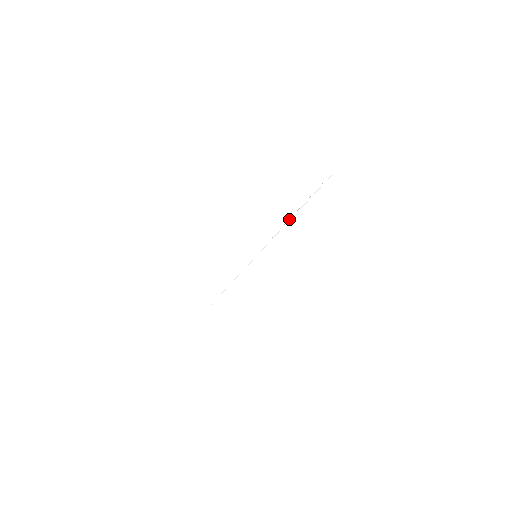
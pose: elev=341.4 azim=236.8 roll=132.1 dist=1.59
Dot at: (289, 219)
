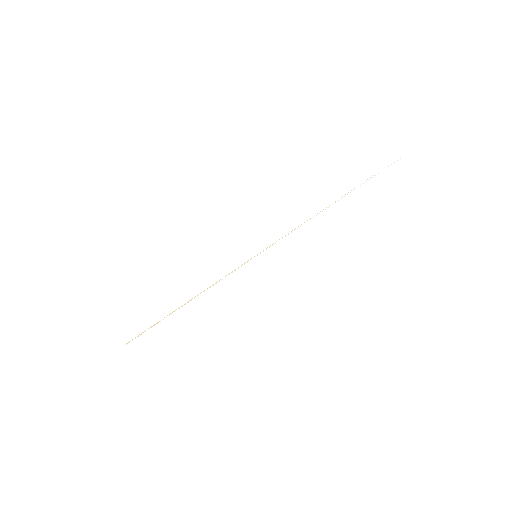
Dot at: (329, 205)
